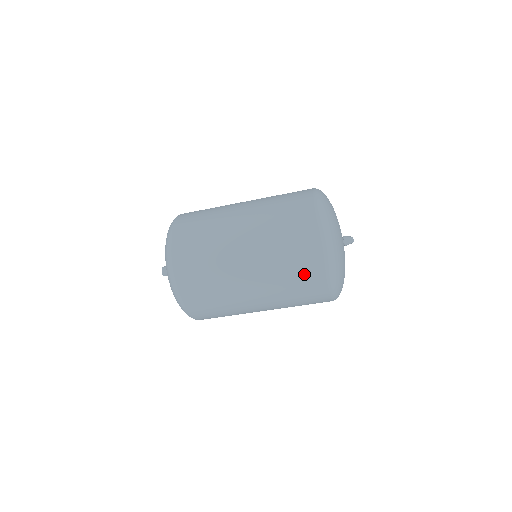
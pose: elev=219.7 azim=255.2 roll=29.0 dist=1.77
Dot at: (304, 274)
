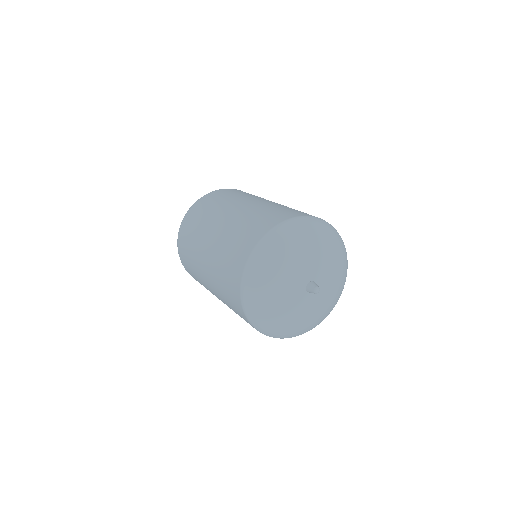
Dot at: (234, 307)
